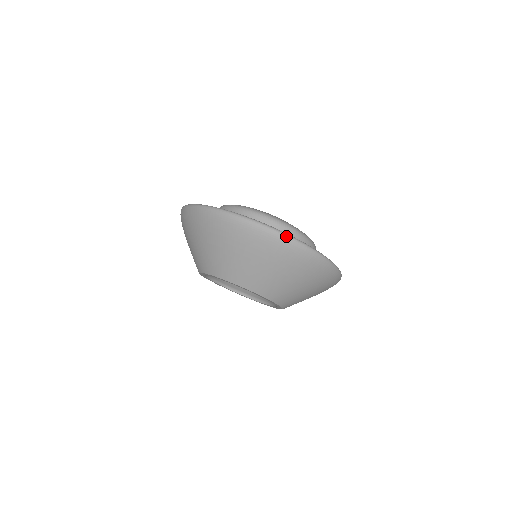
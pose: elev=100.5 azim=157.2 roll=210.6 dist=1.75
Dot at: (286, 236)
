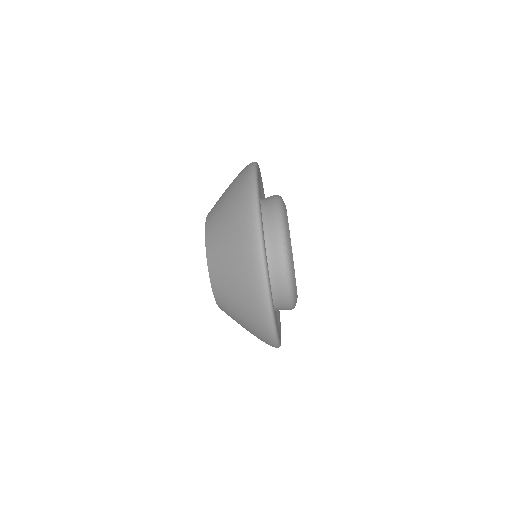
Dot at: (265, 279)
